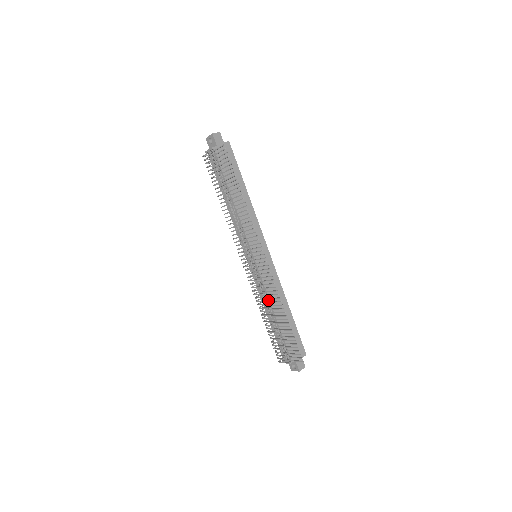
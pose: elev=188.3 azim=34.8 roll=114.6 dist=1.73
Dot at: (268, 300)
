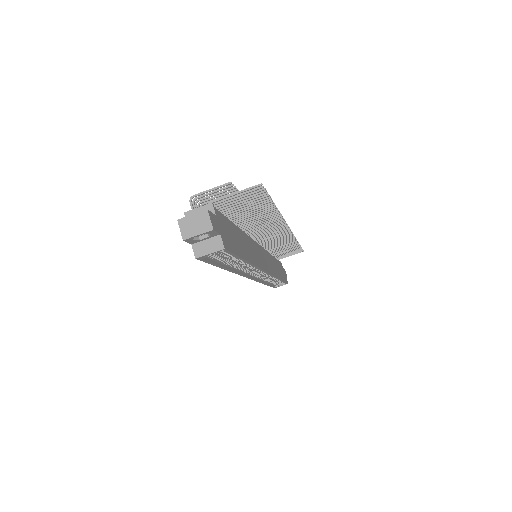
Dot at: occluded
